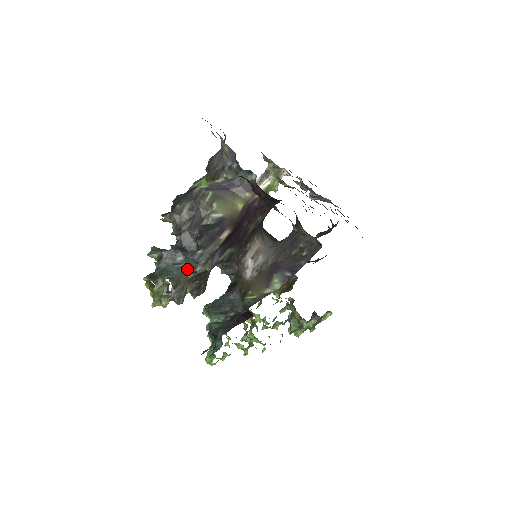
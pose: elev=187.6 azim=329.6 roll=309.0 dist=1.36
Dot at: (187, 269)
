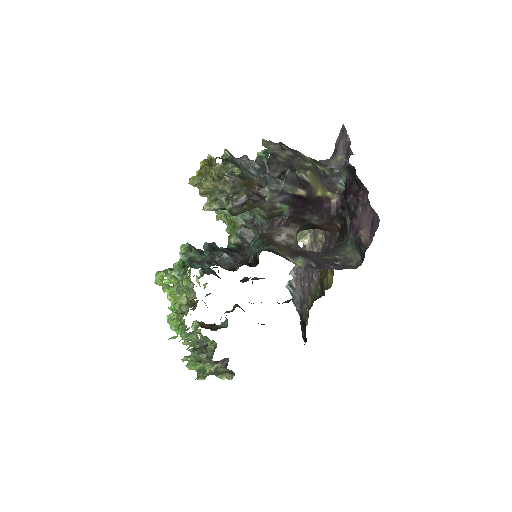
Dot at: (255, 181)
